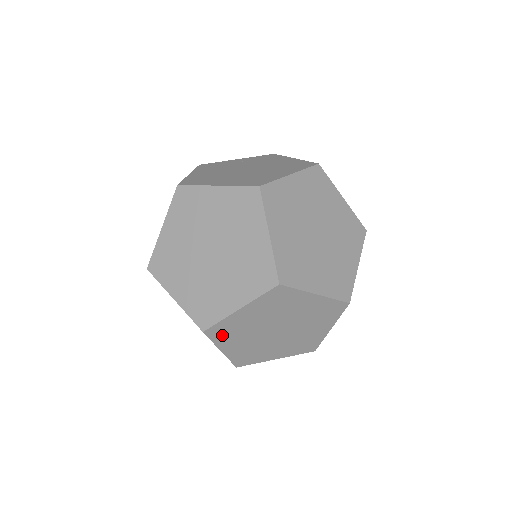
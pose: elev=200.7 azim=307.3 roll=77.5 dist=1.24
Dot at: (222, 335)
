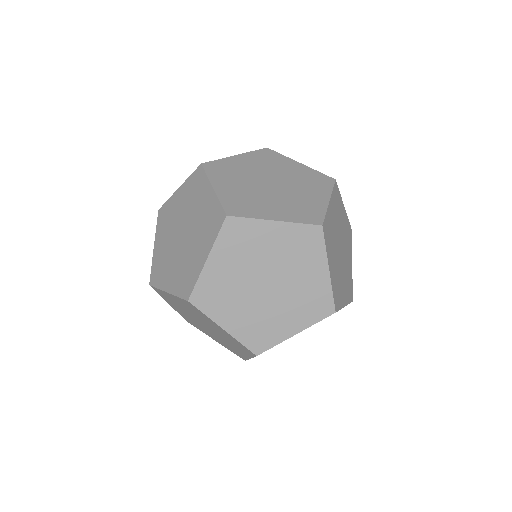
Dot at: (211, 303)
